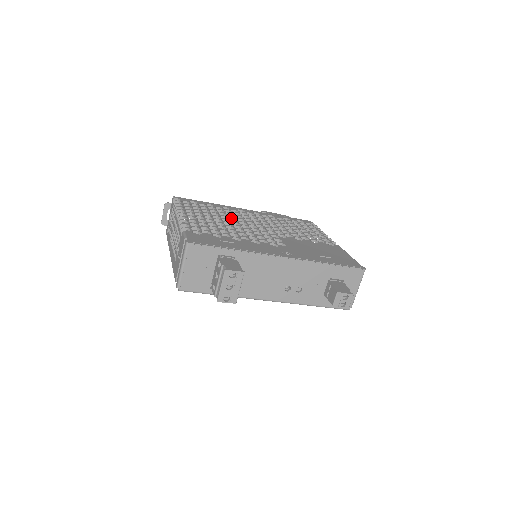
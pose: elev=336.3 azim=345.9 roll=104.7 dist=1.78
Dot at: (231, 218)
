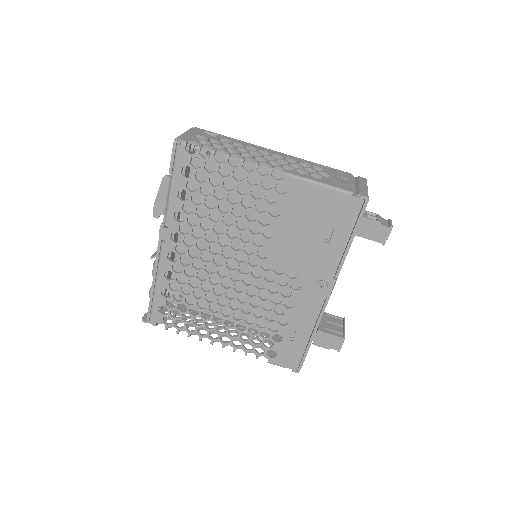
Dot at: (211, 291)
